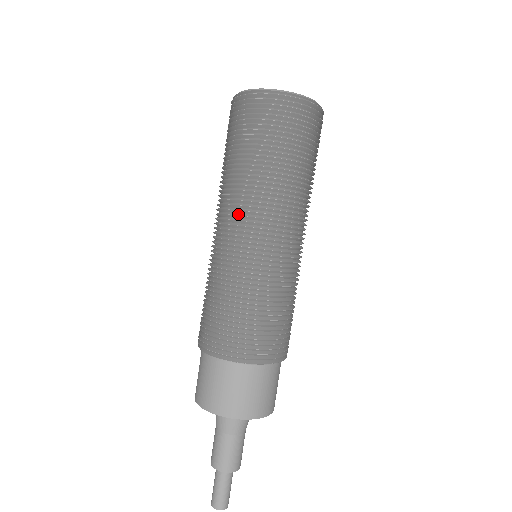
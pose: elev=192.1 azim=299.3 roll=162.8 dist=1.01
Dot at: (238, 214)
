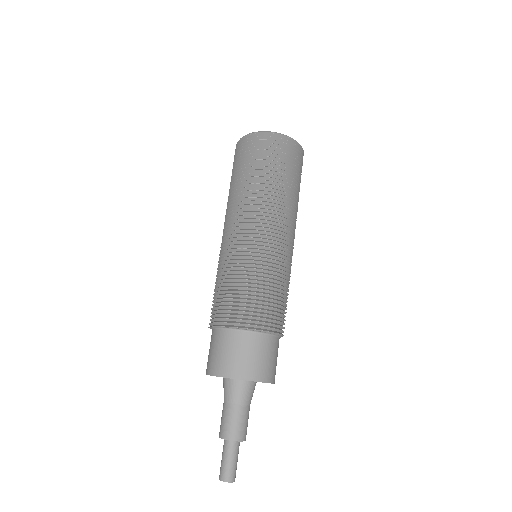
Dot at: (225, 222)
